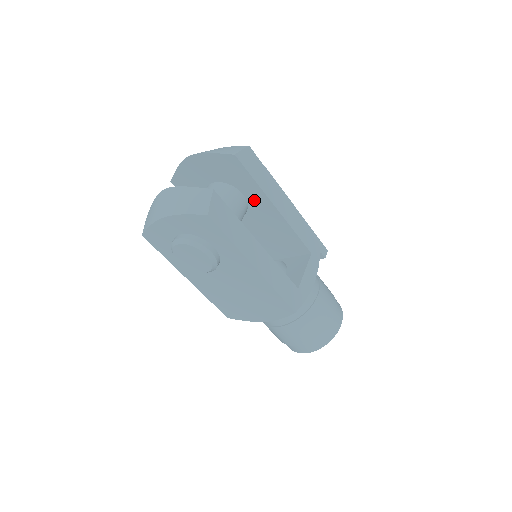
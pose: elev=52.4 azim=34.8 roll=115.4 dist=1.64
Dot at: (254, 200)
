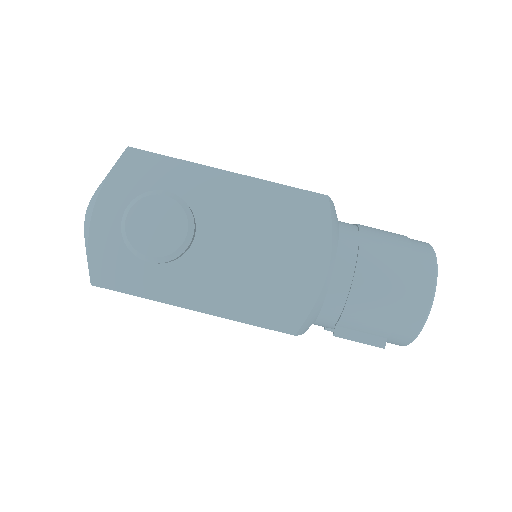
Dot at: occluded
